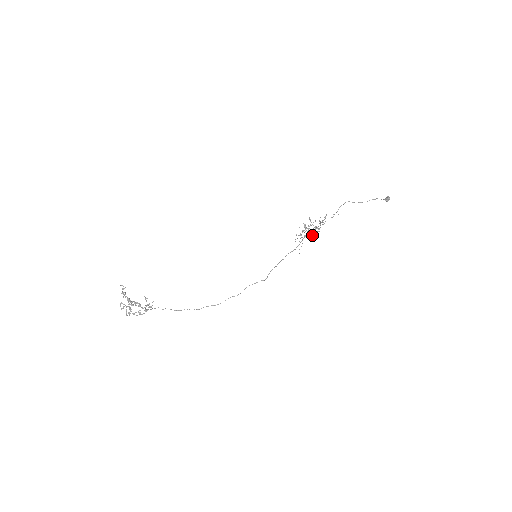
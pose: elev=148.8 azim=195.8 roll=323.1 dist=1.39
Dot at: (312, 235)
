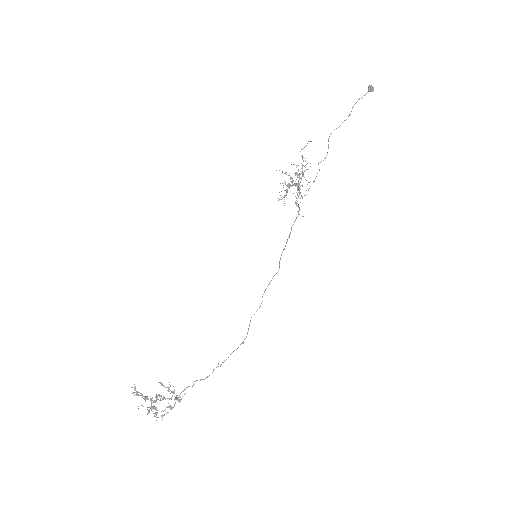
Dot at: (294, 184)
